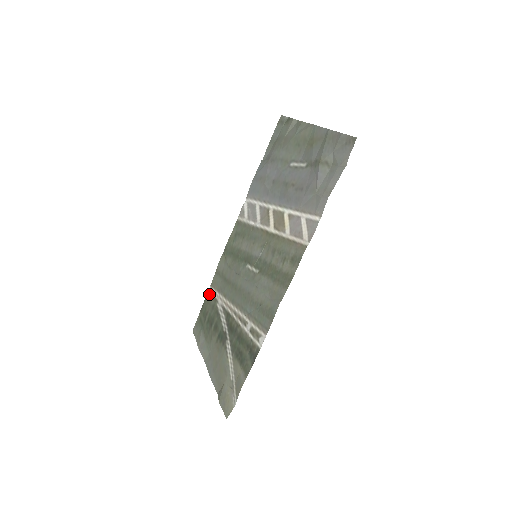
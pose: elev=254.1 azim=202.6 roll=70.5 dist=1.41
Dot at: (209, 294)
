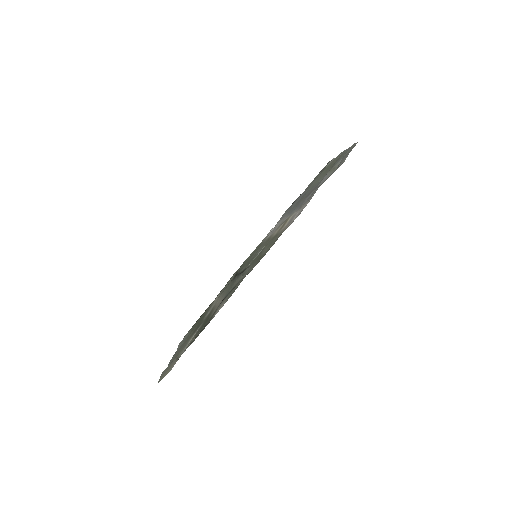
Dot at: (212, 302)
